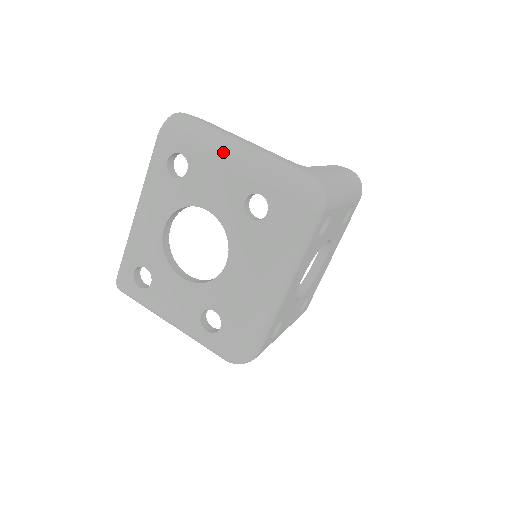
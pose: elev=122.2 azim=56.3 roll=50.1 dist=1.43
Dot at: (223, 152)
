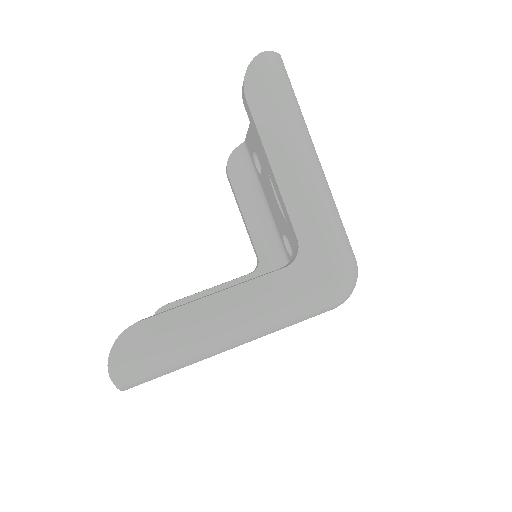
Dot at: (225, 348)
